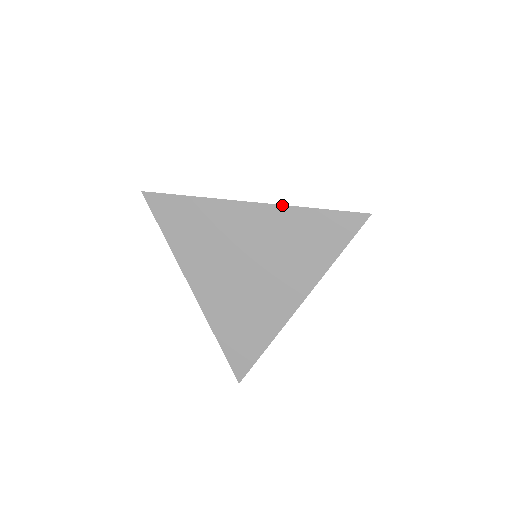
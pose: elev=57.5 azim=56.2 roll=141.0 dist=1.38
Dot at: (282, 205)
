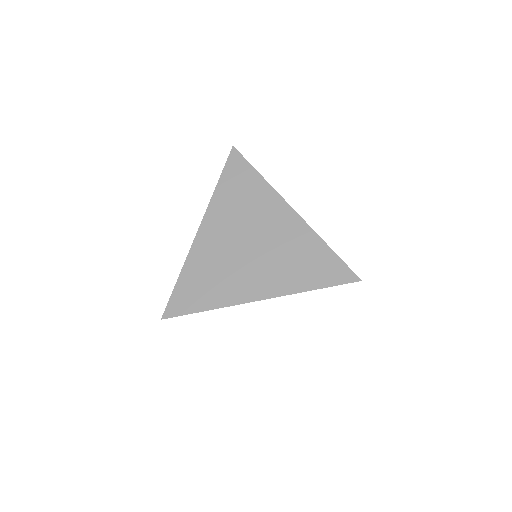
Dot at: (310, 227)
